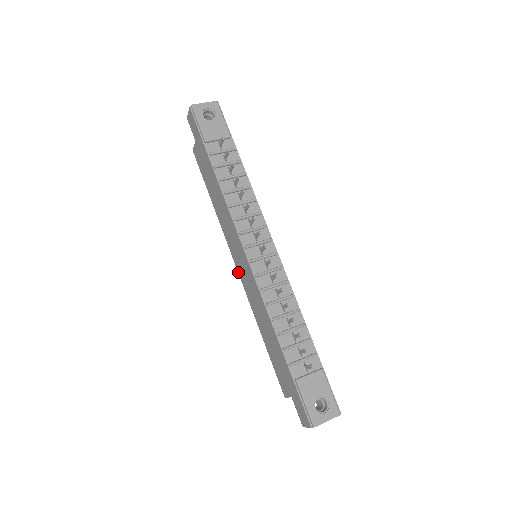
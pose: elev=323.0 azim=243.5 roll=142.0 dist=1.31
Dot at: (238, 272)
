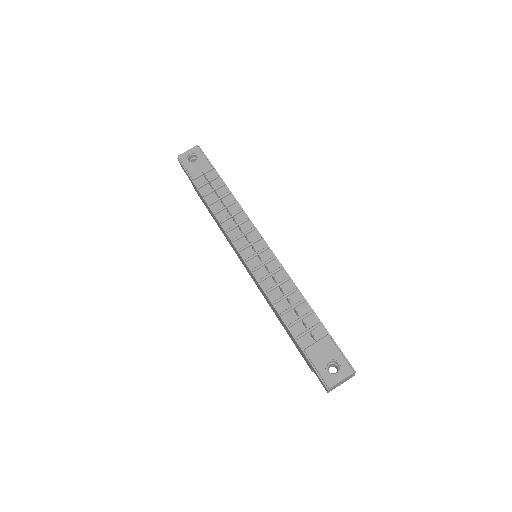
Dot at: occluded
